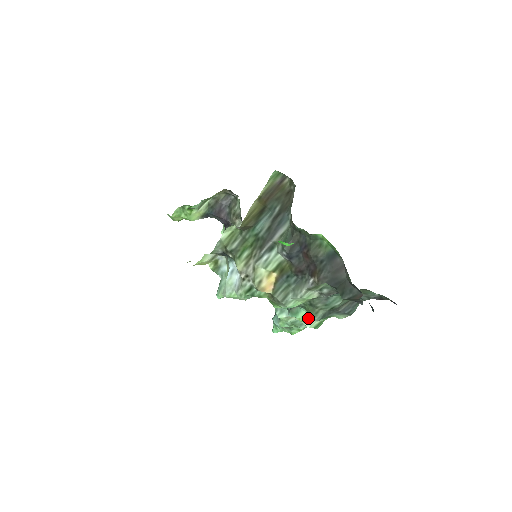
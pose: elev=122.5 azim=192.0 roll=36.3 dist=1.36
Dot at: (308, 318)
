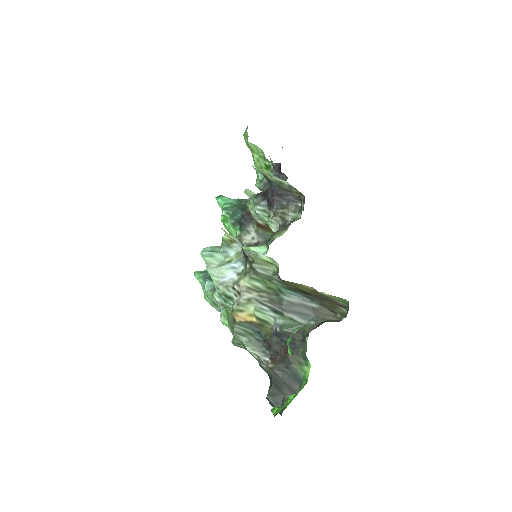
Dot at: occluded
